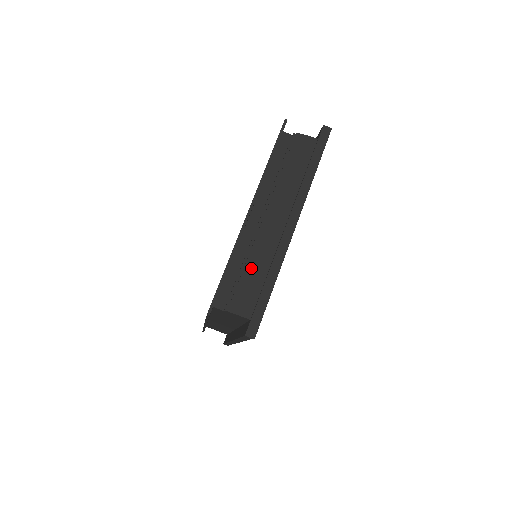
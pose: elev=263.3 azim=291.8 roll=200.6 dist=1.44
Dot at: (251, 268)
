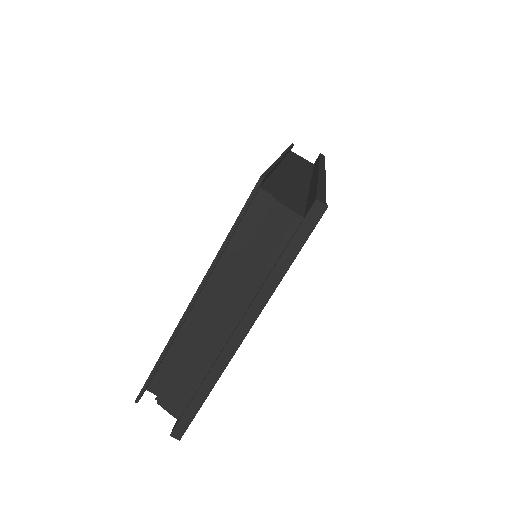
Dot at: (186, 368)
